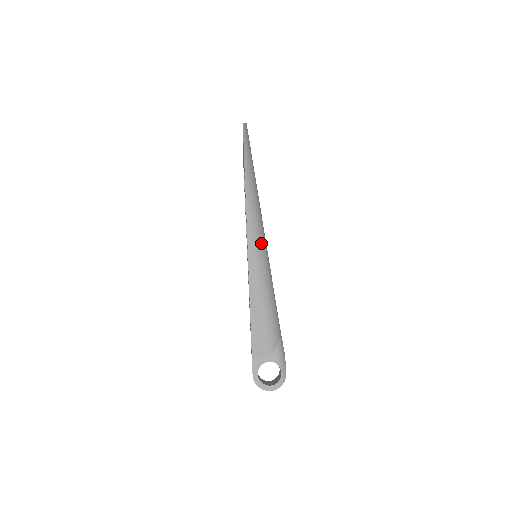
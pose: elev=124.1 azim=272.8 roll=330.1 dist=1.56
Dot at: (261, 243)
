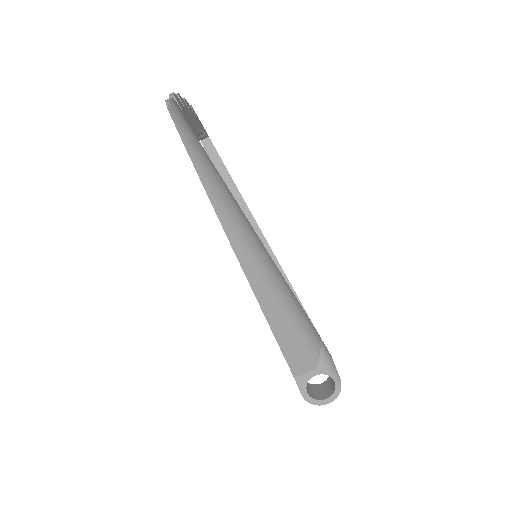
Dot at: (259, 257)
